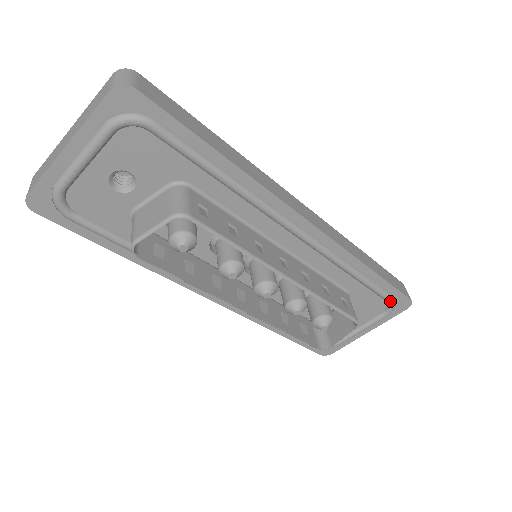
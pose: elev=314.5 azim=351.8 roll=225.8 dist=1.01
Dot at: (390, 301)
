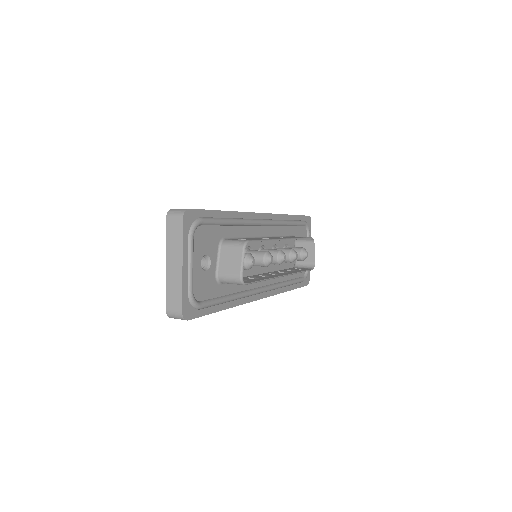
Dot at: (305, 224)
